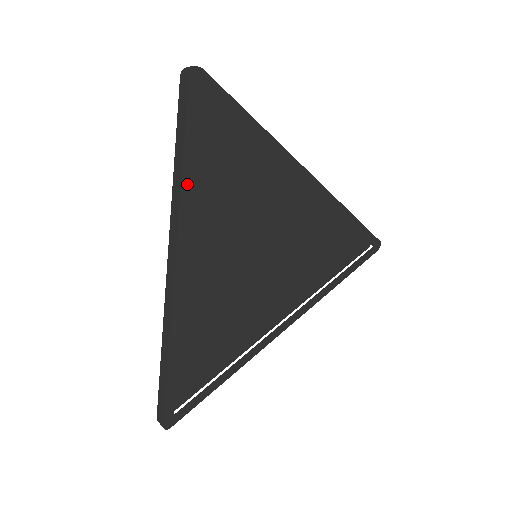
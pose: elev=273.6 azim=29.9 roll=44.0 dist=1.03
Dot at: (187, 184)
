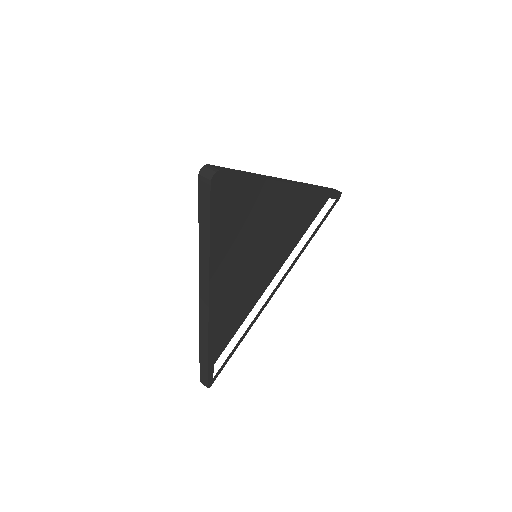
Dot at: (213, 253)
